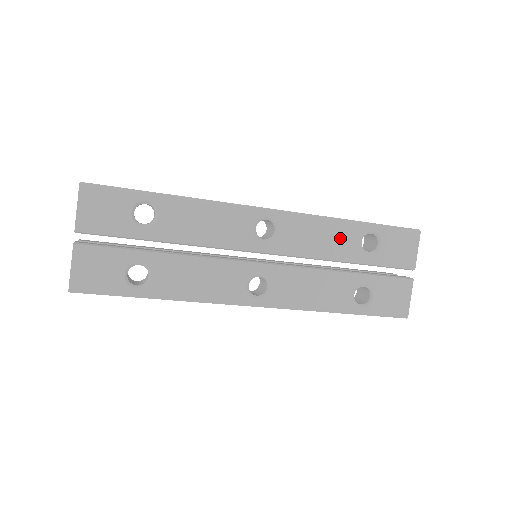
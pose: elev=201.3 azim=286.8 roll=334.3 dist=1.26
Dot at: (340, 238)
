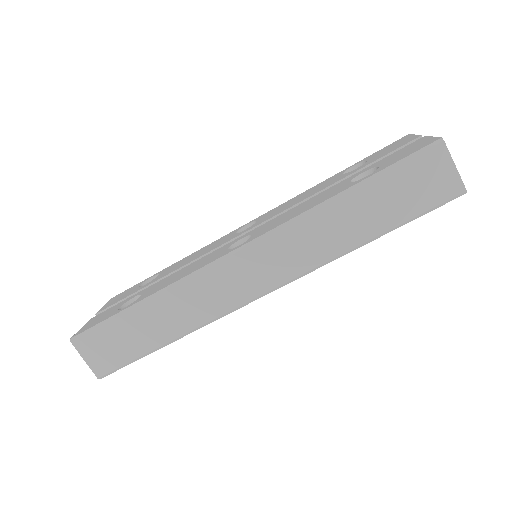
Dot at: (320, 186)
